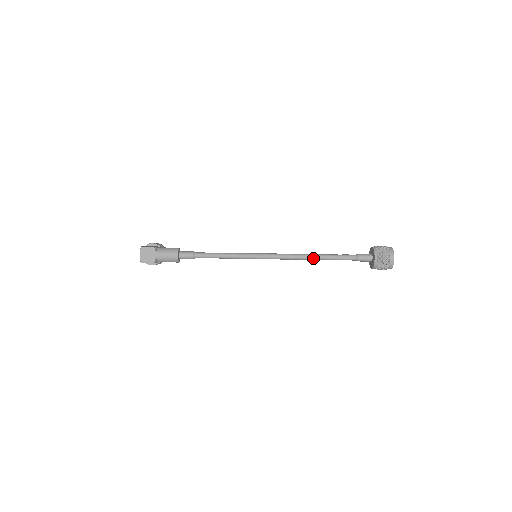
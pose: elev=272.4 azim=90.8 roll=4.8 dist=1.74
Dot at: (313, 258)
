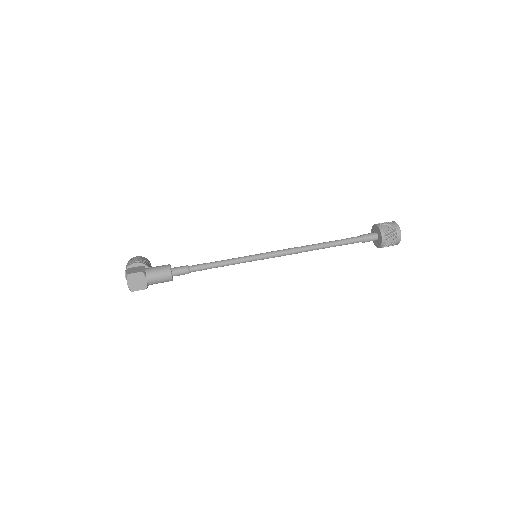
Dot at: (318, 248)
